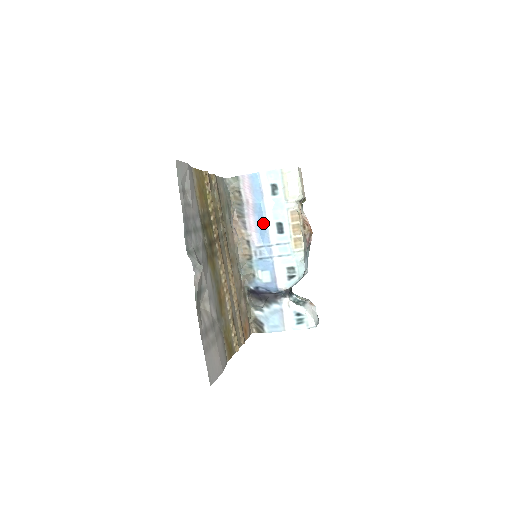
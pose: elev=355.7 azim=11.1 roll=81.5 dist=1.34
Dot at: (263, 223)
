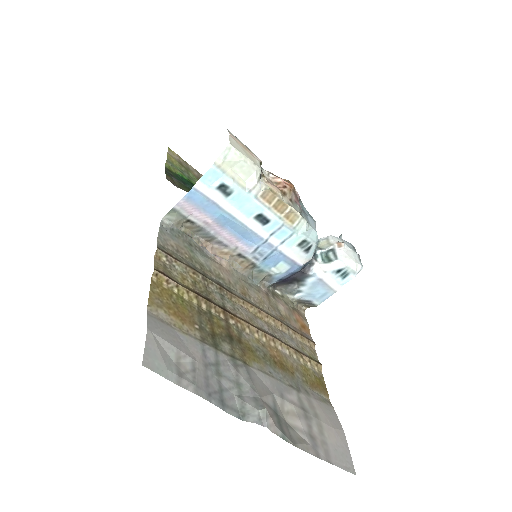
Dot at: (240, 229)
